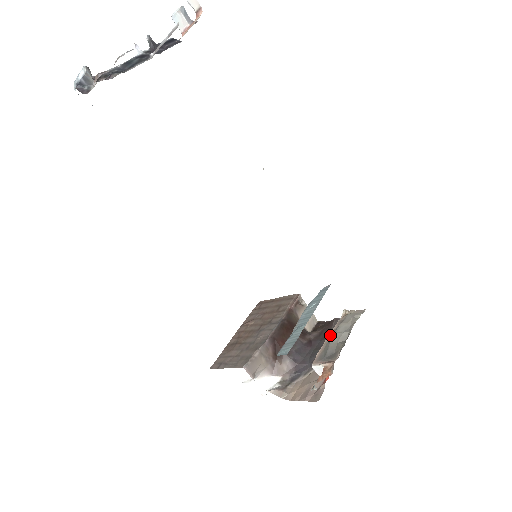
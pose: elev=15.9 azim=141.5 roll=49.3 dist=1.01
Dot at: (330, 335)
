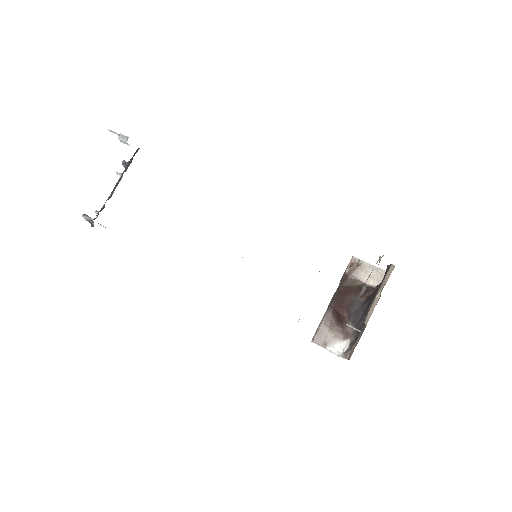
Dot at: occluded
